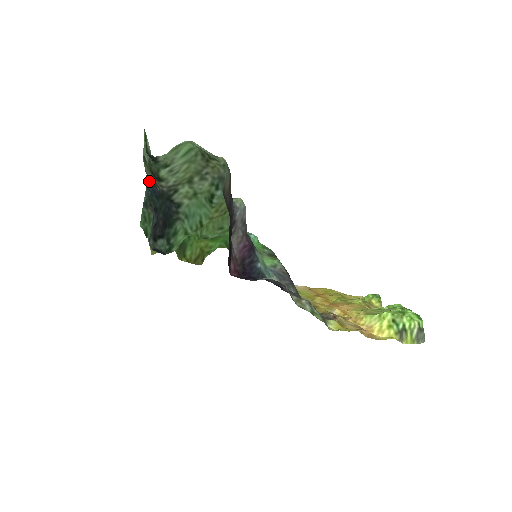
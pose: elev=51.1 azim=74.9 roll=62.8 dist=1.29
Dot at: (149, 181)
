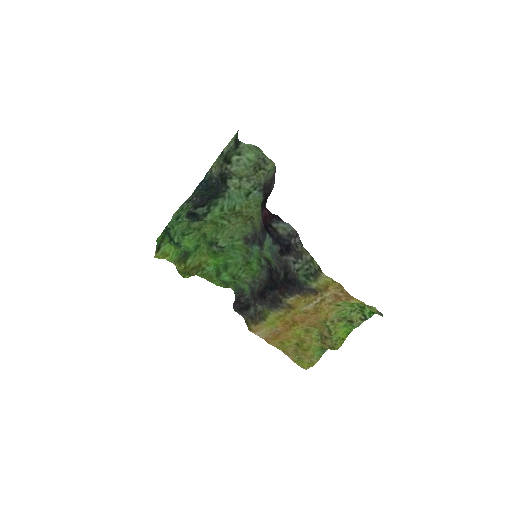
Dot at: (207, 178)
